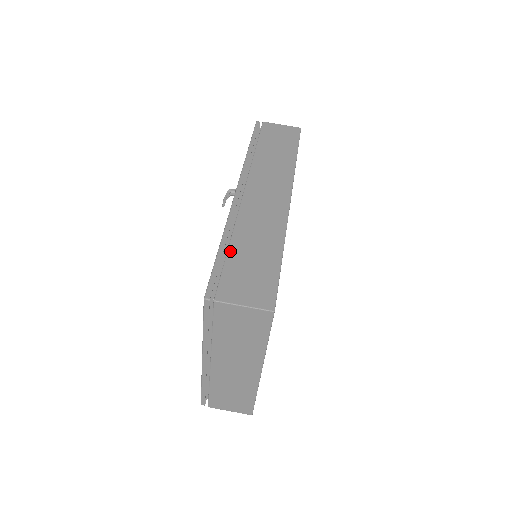
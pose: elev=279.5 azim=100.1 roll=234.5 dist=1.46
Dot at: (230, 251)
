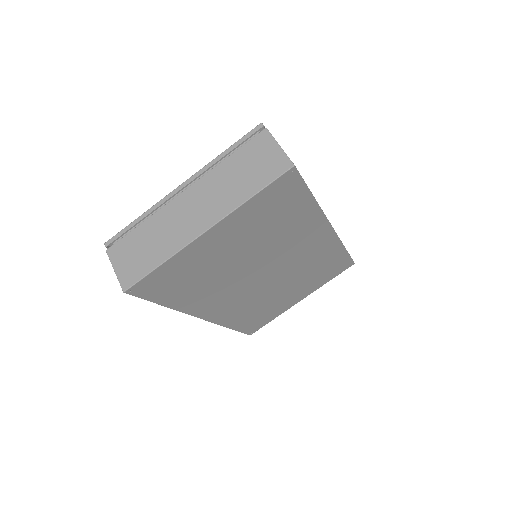
Dot at: occluded
